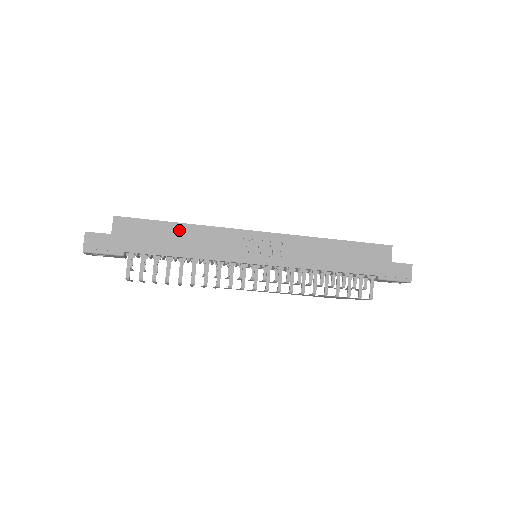
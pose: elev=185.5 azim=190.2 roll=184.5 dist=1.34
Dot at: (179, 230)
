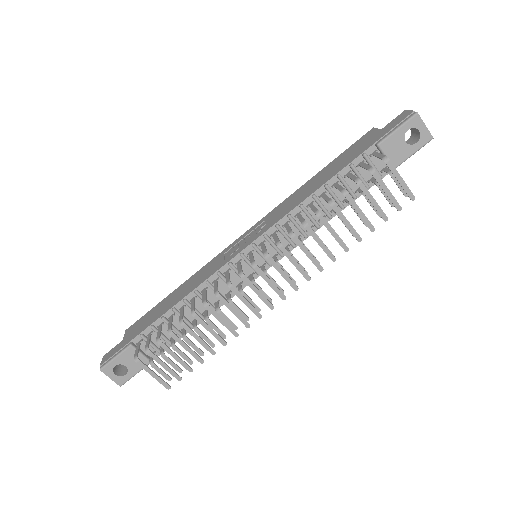
Dot at: (175, 293)
